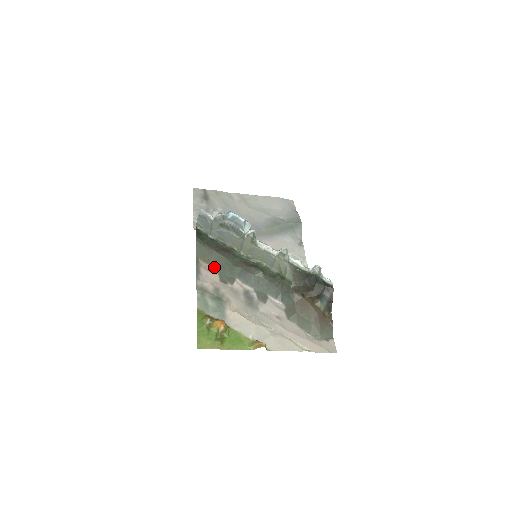
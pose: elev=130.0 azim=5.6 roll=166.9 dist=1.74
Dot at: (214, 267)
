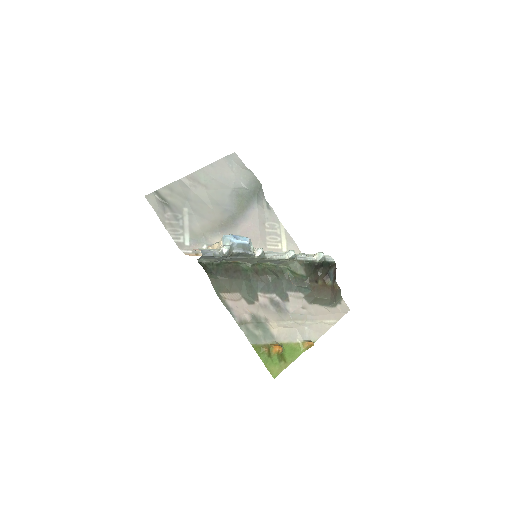
Dot at: (235, 293)
